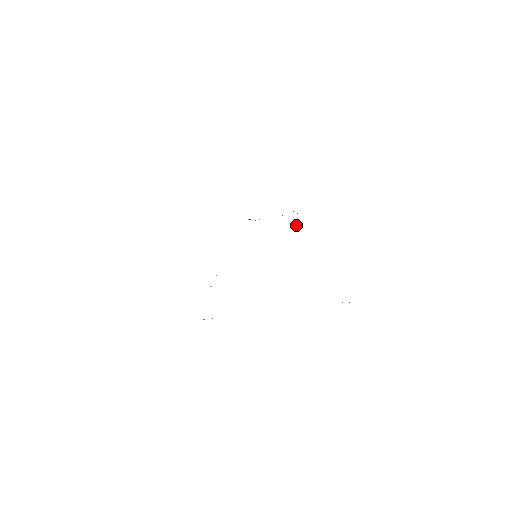
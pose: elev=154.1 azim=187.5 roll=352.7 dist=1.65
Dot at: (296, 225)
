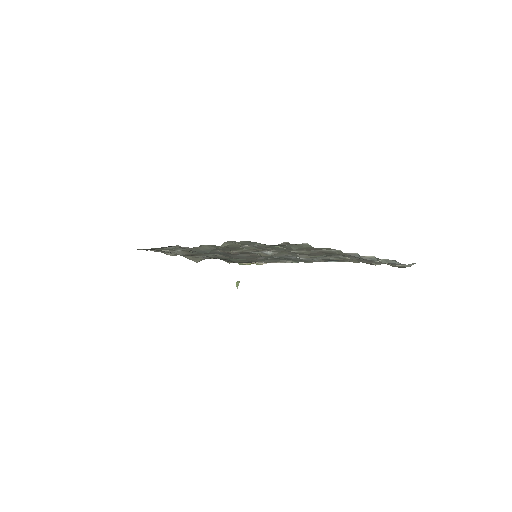
Dot at: (238, 283)
